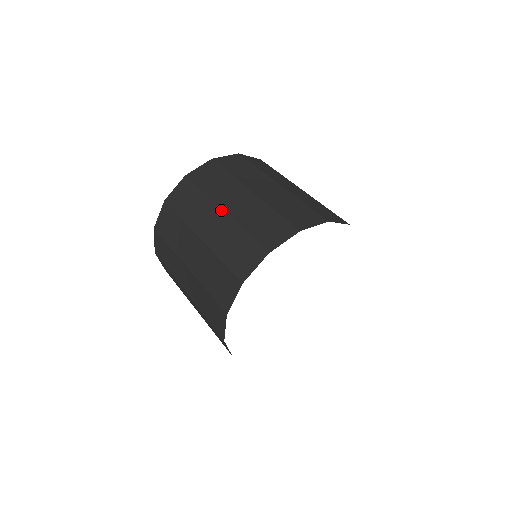
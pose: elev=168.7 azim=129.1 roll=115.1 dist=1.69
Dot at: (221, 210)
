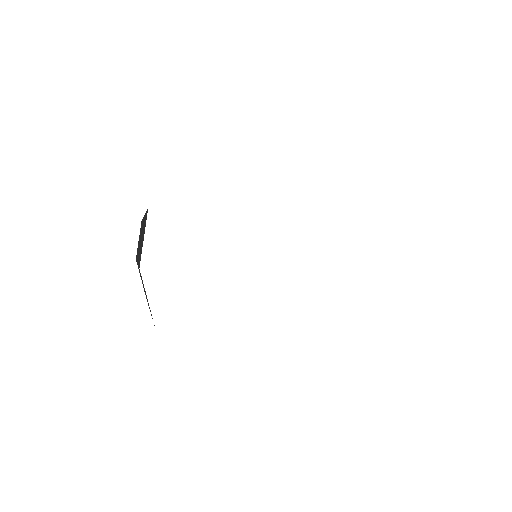
Dot at: occluded
